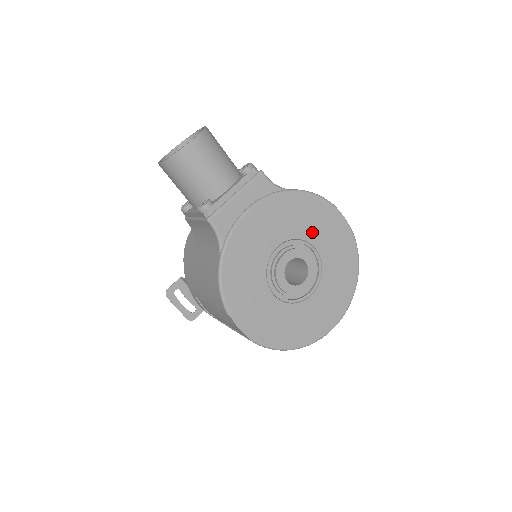
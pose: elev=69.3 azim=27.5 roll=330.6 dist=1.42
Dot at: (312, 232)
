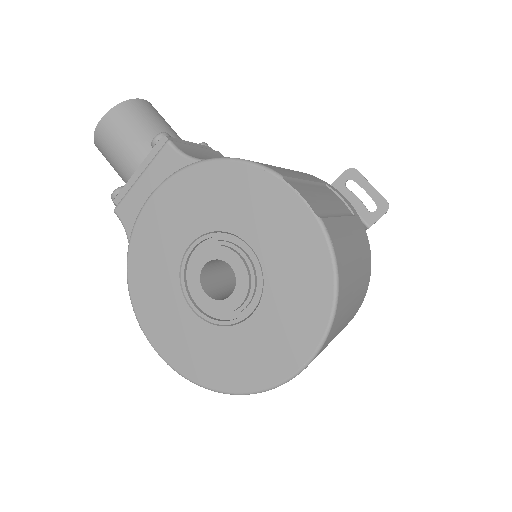
Dot at: (242, 220)
